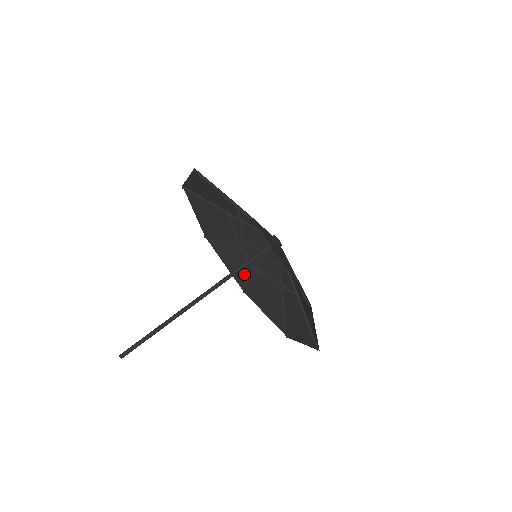
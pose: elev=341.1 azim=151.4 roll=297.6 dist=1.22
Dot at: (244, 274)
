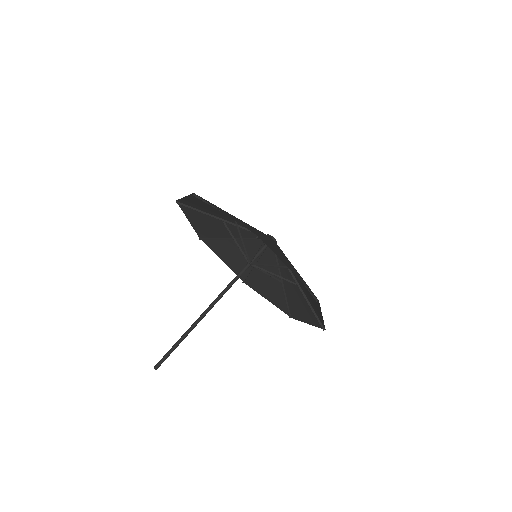
Dot at: (242, 267)
